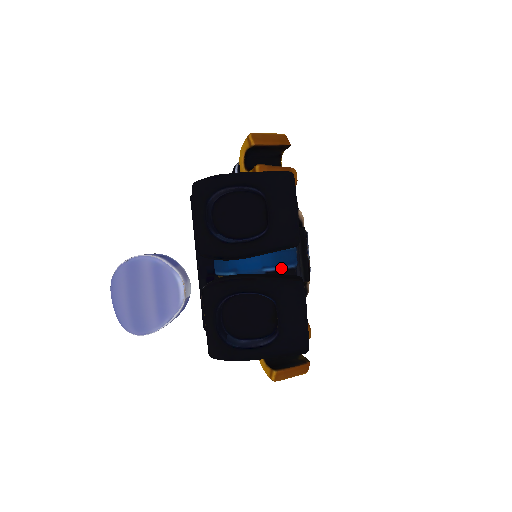
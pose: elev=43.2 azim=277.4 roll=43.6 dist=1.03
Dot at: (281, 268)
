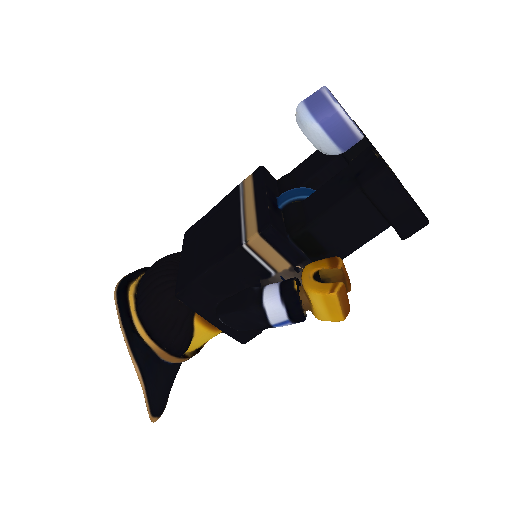
Dot at: occluded
